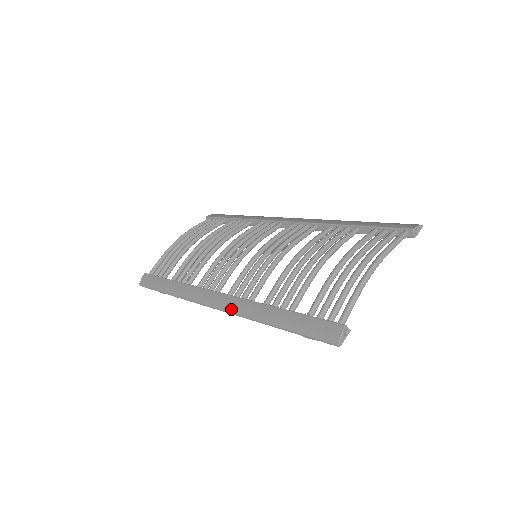
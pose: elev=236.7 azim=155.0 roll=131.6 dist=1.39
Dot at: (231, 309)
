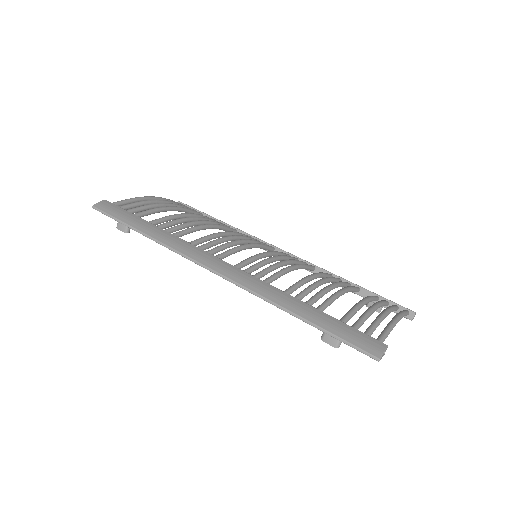
Dot at: (239, 280)
